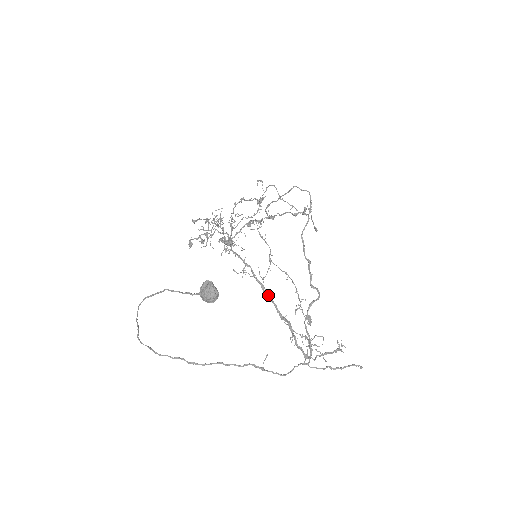
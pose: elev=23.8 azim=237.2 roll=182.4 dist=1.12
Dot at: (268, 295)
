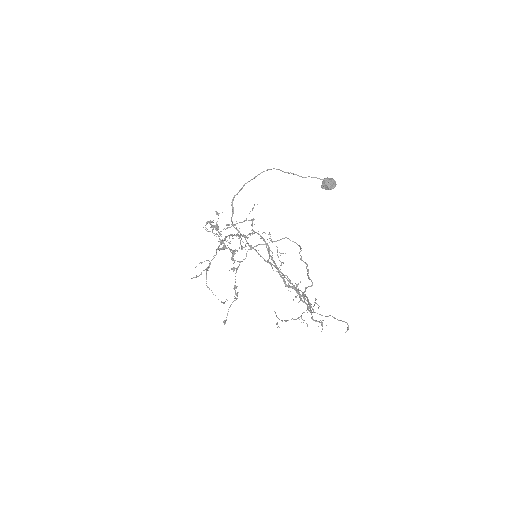
Dot at: (279, 267)
